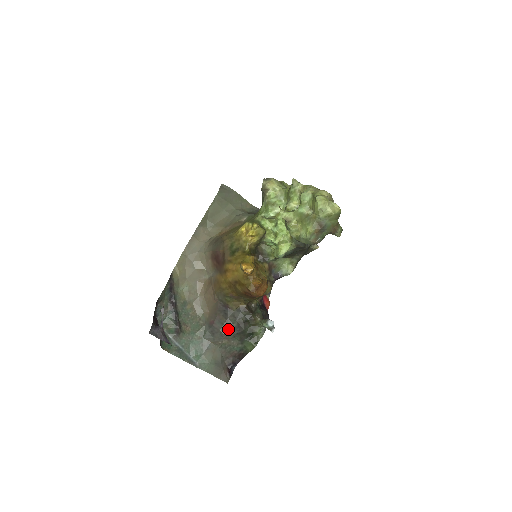
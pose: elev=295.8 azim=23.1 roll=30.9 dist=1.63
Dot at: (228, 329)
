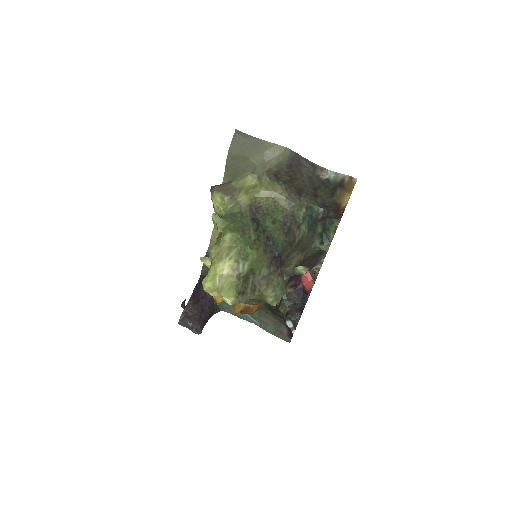
Dot at: (266, 308)
